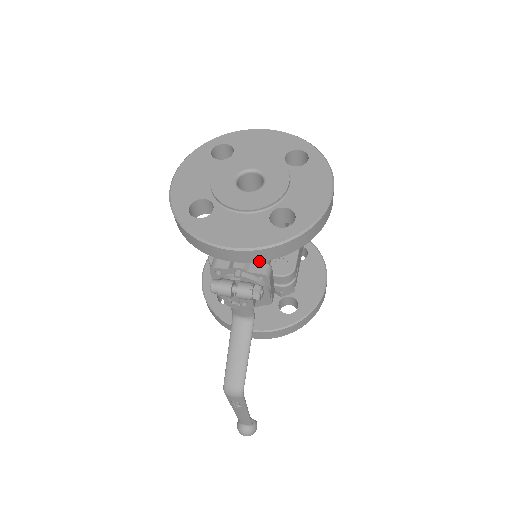
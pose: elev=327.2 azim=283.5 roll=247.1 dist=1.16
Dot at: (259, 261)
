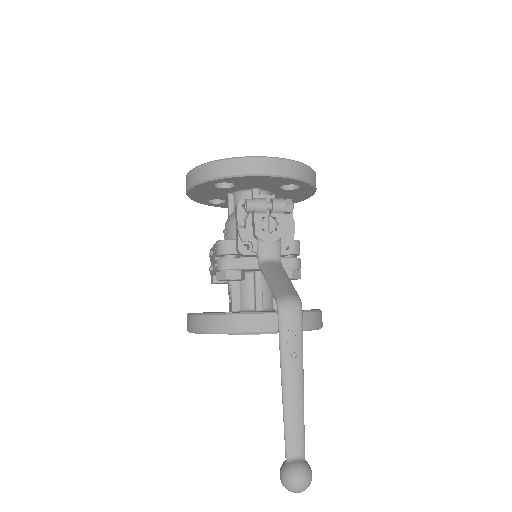
Dot at: (286, 175)
